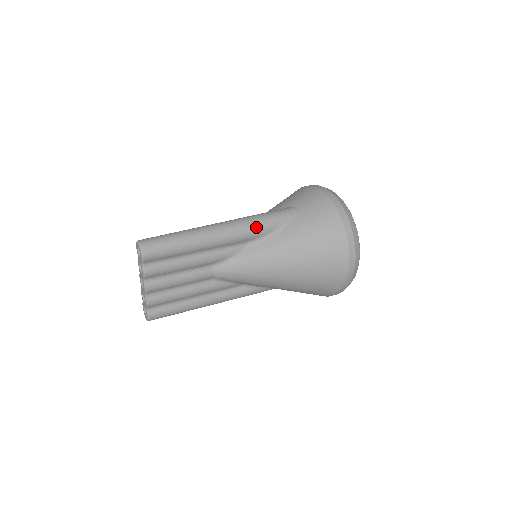
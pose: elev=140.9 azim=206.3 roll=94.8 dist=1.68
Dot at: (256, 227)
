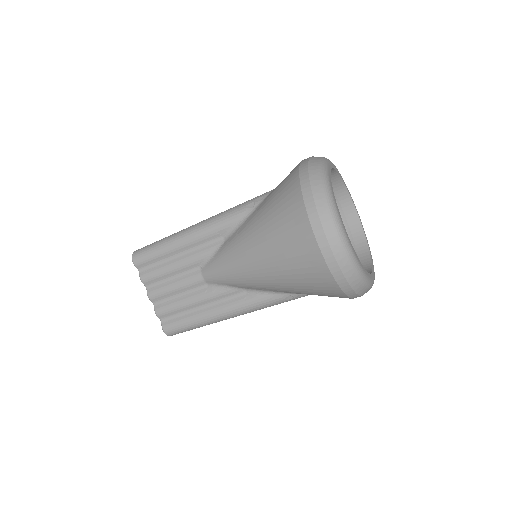
Dot at: (226, 216)
